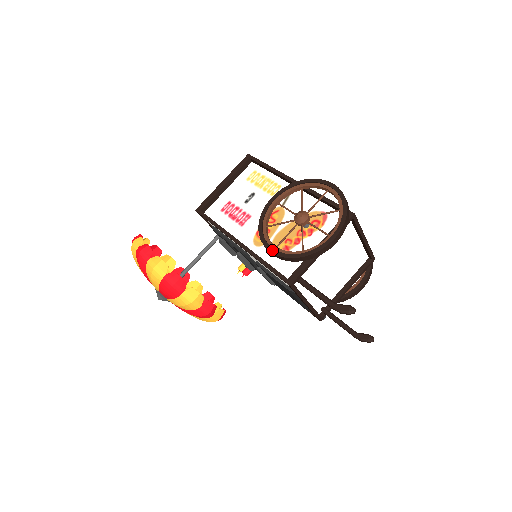
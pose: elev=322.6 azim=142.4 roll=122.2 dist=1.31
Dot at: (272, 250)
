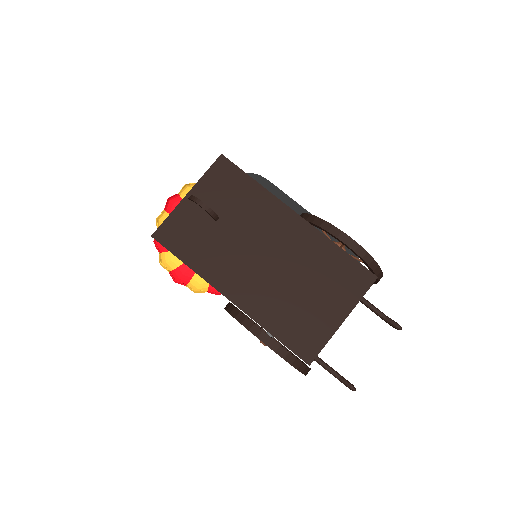
Dot at: occluded
